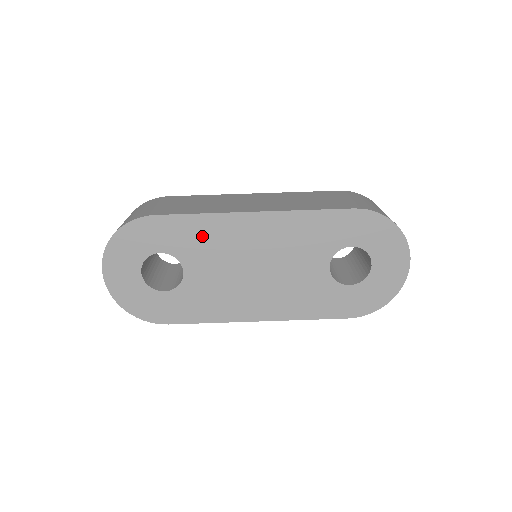
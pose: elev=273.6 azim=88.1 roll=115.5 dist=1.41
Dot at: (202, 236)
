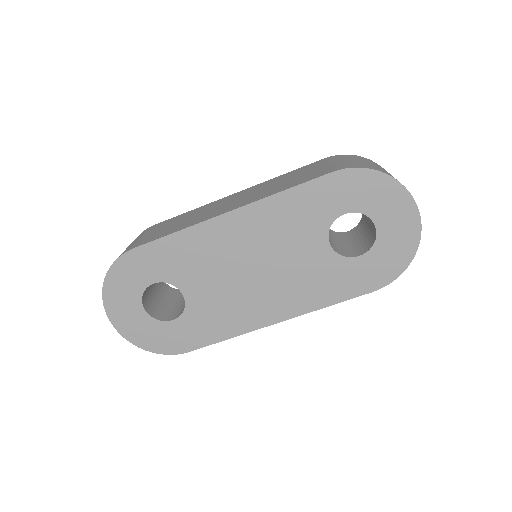
Dot at: (187, 254)
